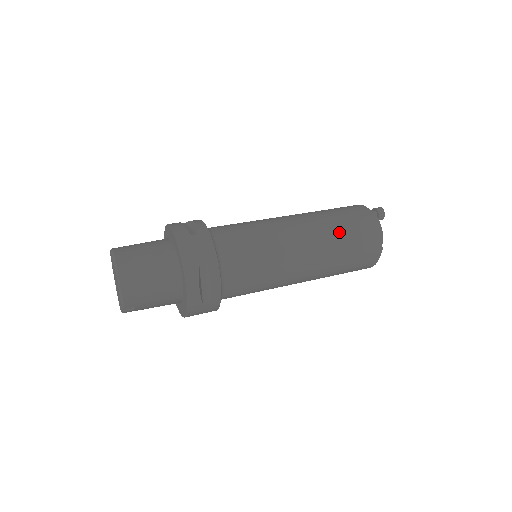
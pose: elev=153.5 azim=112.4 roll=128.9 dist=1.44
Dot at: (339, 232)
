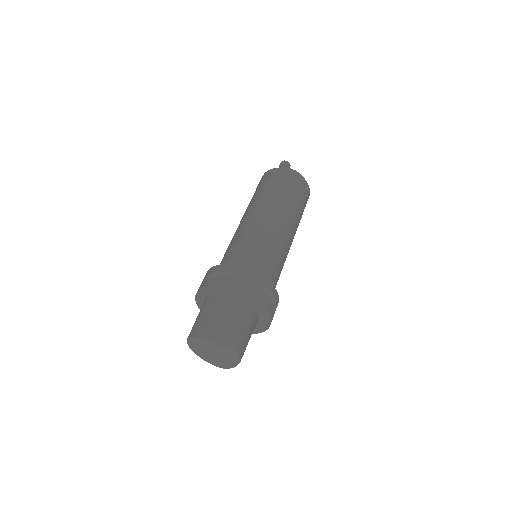
Dot at: (288, 198)
